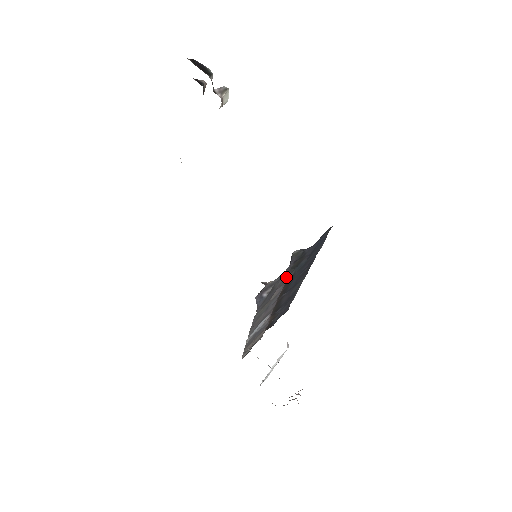
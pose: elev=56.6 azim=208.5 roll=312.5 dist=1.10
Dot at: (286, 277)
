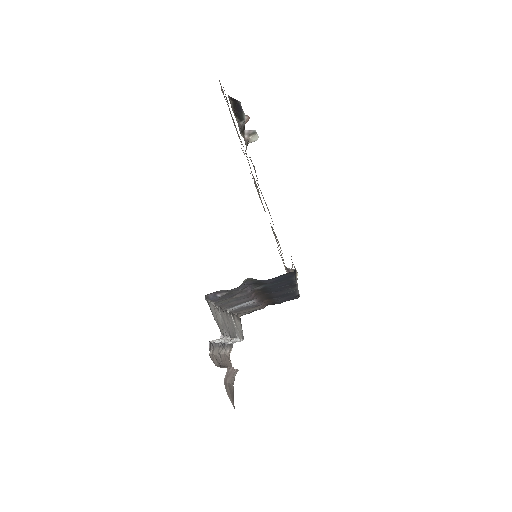
Dot at: (250, 288)
